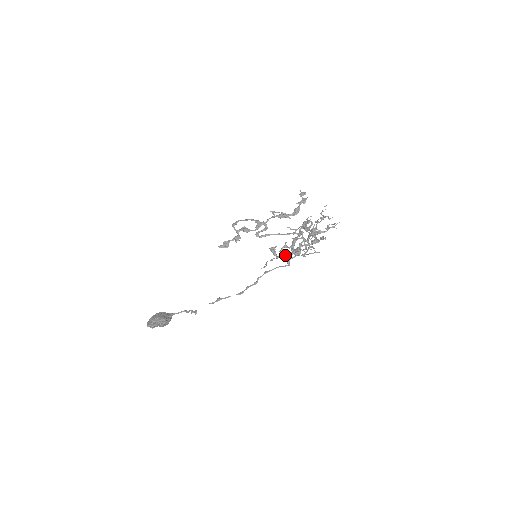
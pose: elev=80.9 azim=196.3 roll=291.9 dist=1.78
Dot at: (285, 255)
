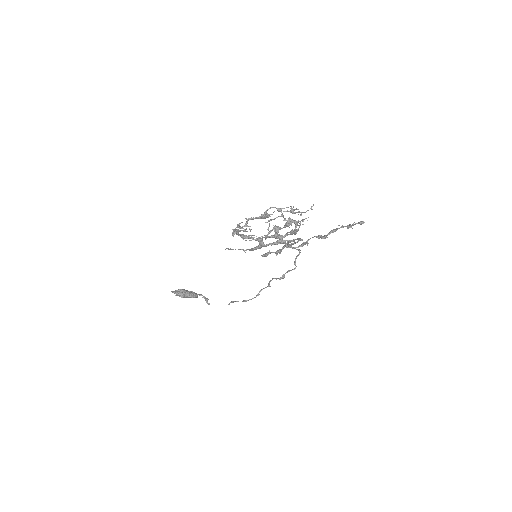
Dot at: (232, 233)
